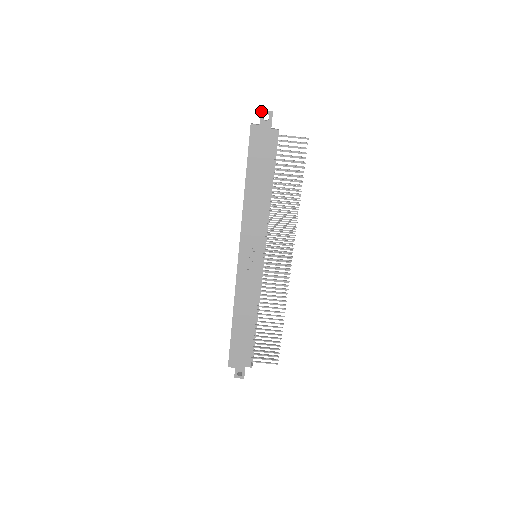
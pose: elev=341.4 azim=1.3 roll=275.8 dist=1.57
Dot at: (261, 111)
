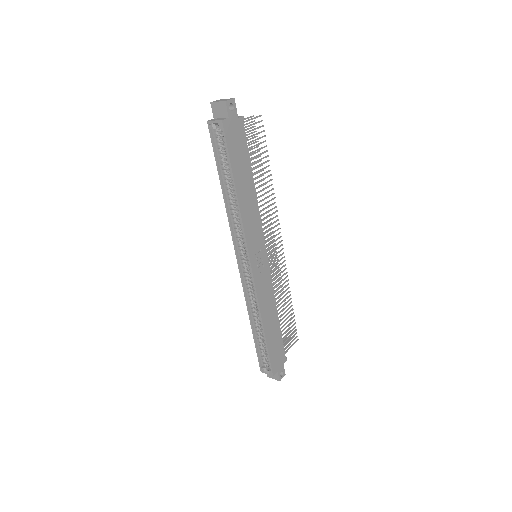
Dot at: (226, 102)
